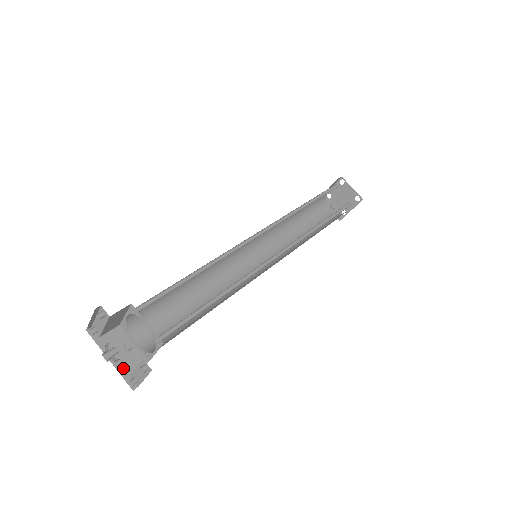
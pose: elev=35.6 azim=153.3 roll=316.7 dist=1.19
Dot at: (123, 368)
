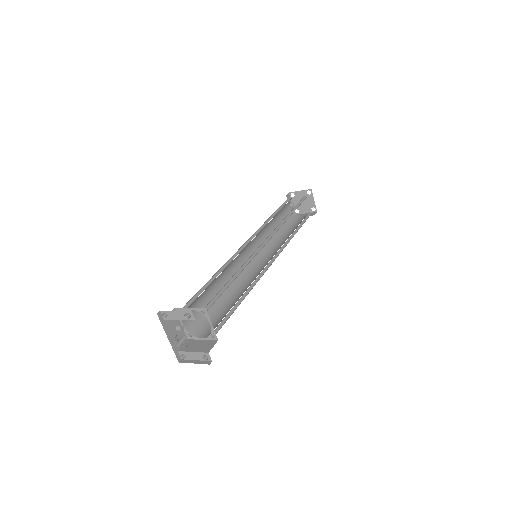
Dot at: (175, 345)
